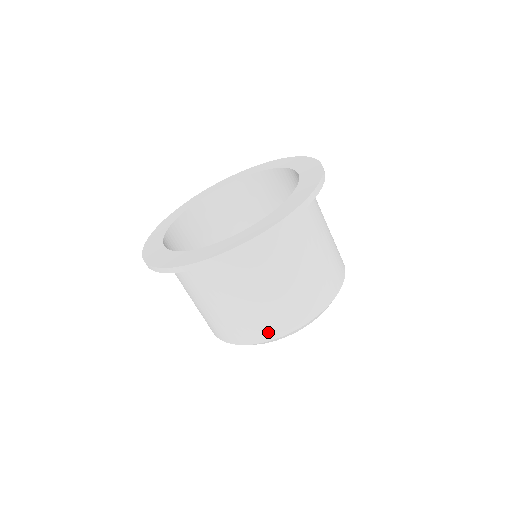
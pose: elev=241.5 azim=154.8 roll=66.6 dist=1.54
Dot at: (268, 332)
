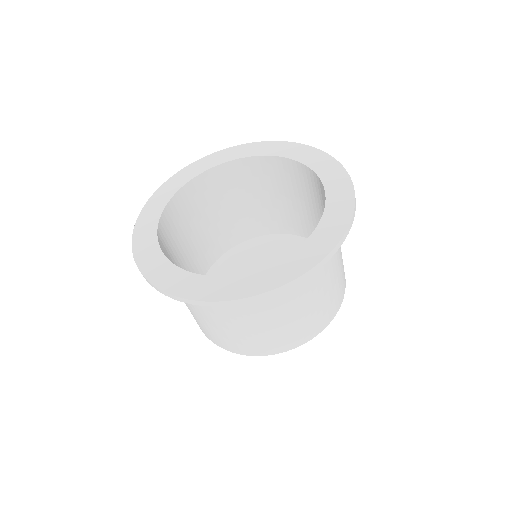
Dot at: (204, 331)
